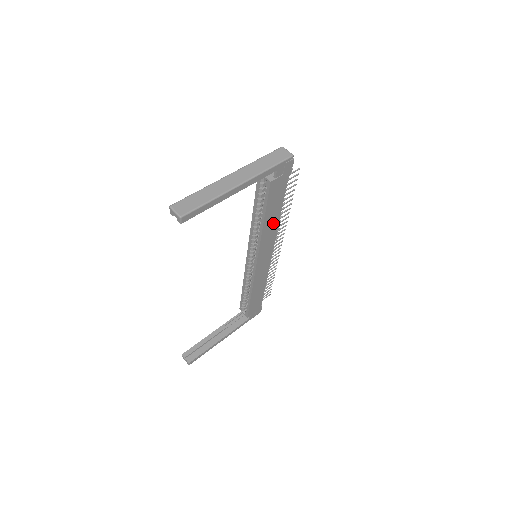
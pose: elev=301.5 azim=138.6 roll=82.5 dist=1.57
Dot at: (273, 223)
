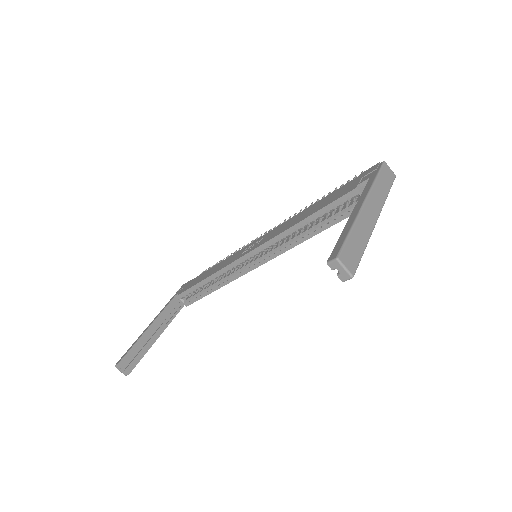
Dot at: occluded
